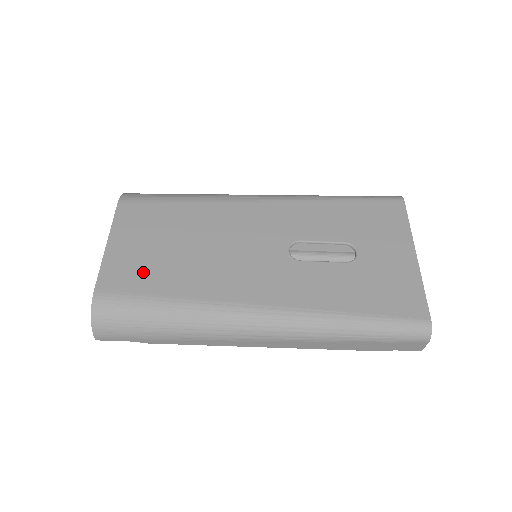
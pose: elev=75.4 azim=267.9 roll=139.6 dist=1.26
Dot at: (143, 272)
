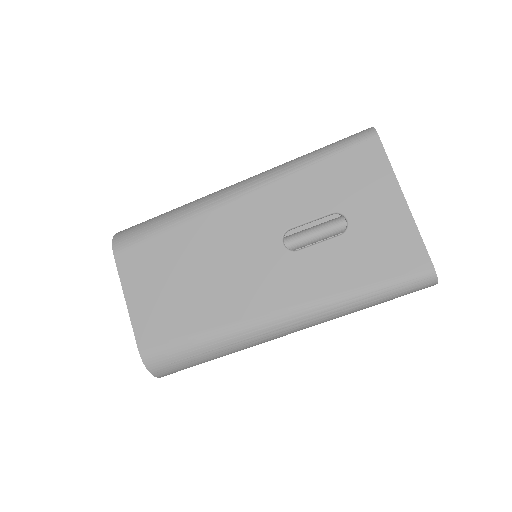
Dot at: (168, 317)
